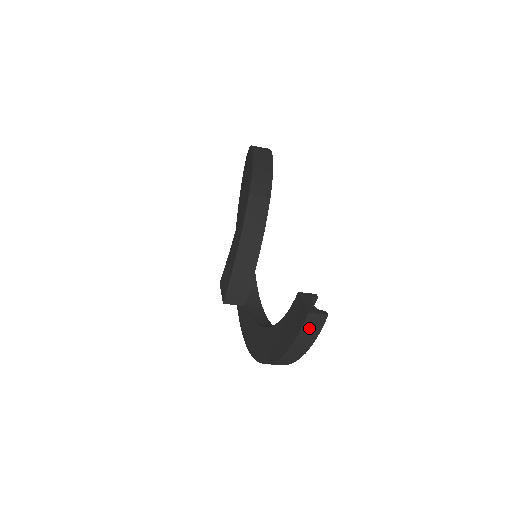
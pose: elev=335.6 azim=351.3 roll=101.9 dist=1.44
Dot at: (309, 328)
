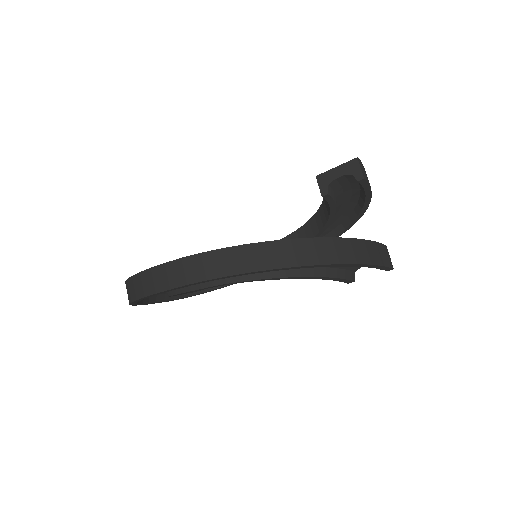
Dot at: (381, 251)
